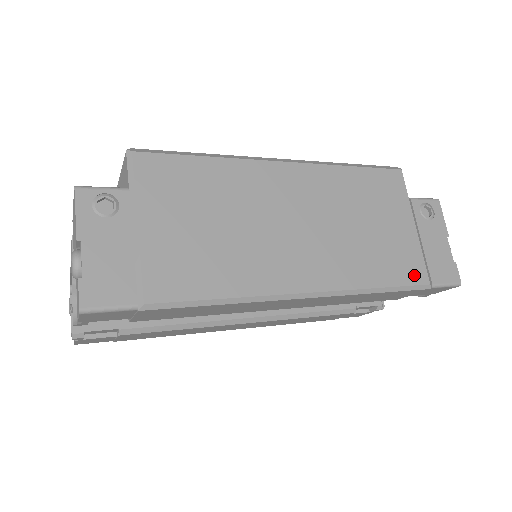
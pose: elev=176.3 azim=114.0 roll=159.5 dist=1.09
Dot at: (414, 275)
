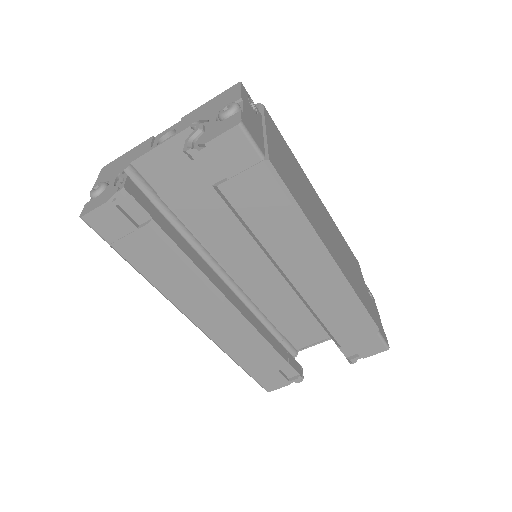
Dot at: (372, 314)
